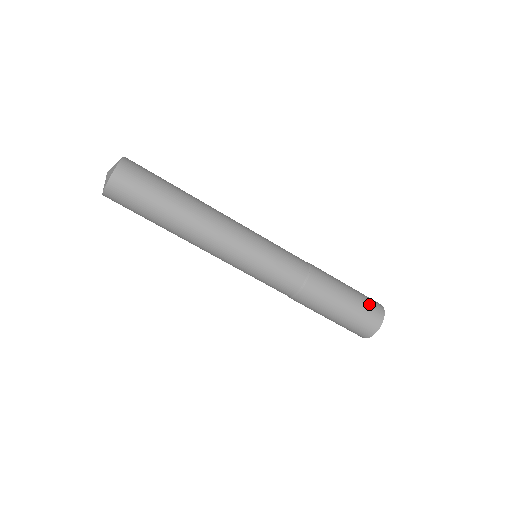
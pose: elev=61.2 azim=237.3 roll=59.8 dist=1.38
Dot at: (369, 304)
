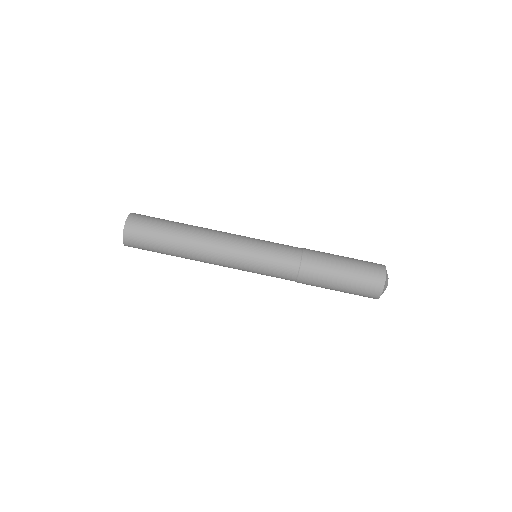
Dot at: (367, 273)
